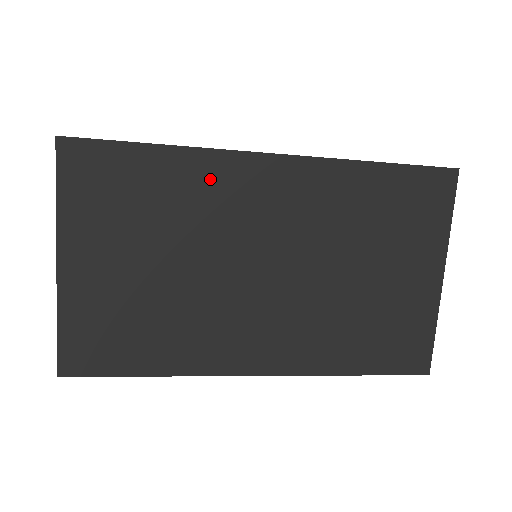
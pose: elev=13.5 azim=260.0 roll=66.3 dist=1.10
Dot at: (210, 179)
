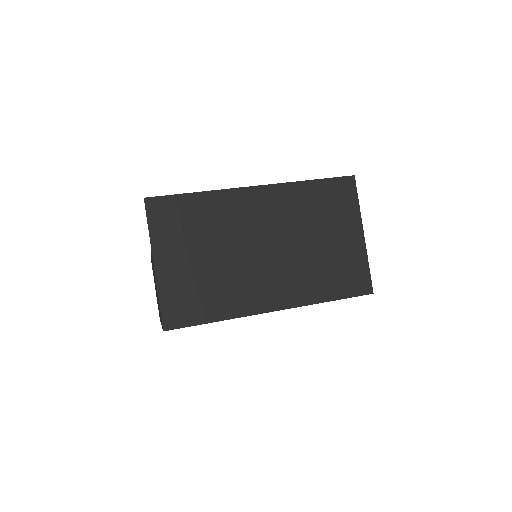
Dot at: (226, 205)
